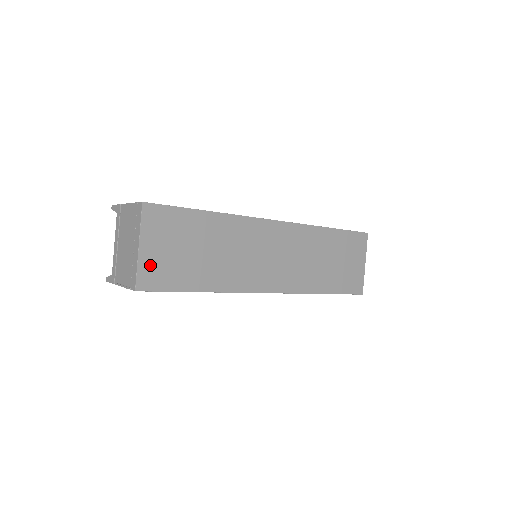
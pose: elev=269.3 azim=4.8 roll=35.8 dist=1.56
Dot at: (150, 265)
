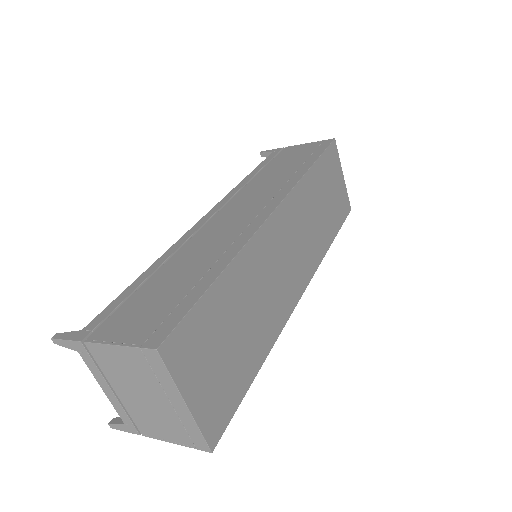
Dot at: (208, 408)
